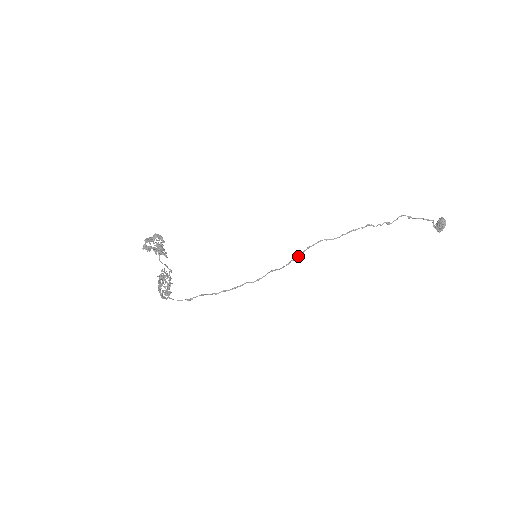
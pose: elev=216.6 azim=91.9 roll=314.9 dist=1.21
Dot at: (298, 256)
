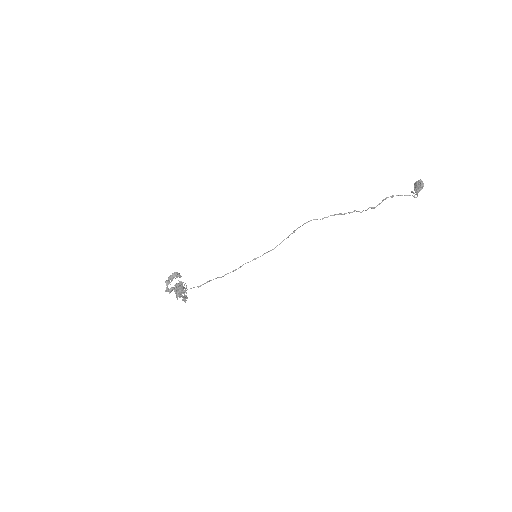
Dot at: occluded
